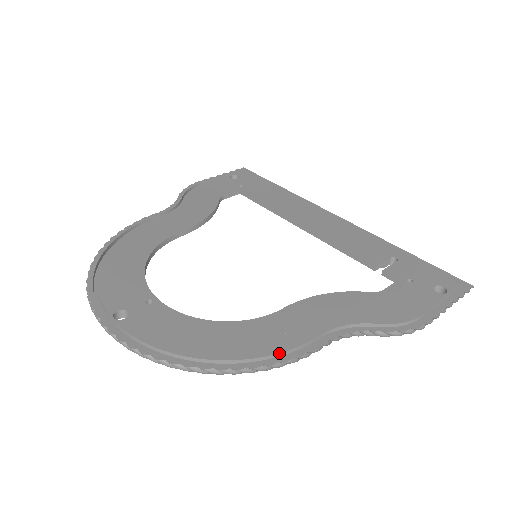
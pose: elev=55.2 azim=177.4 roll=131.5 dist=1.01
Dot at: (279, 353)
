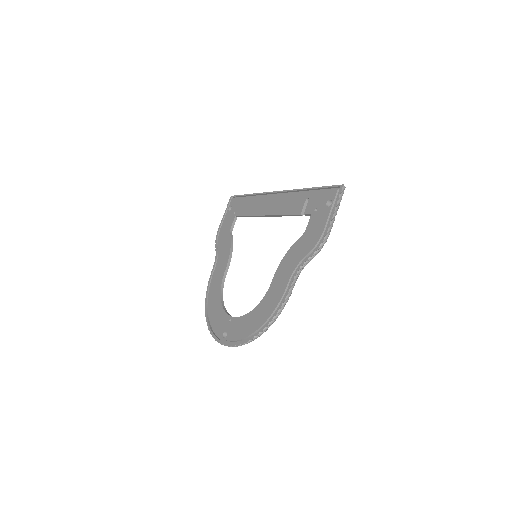
Dot at: (277, 306)
